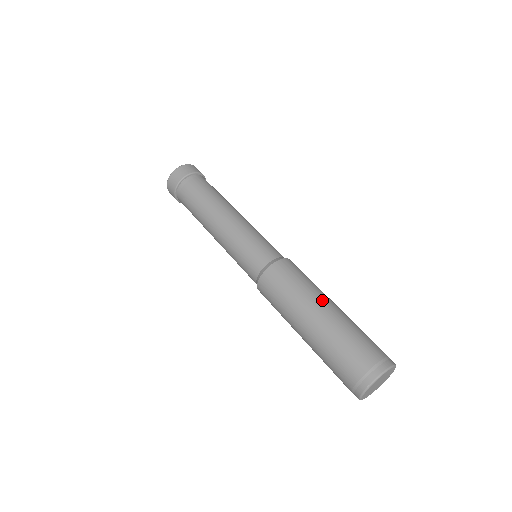
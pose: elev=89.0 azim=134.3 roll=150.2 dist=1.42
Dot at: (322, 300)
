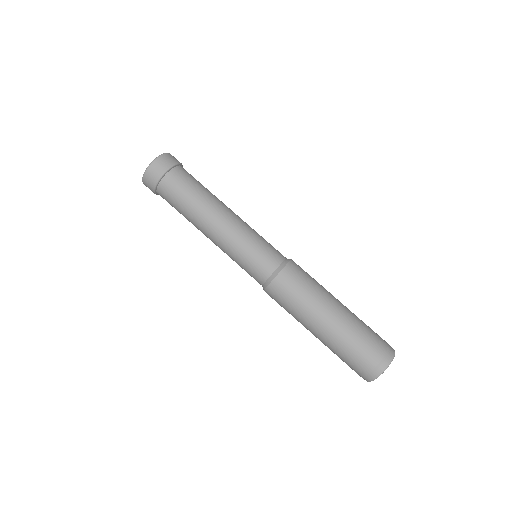
Dot at: (321, 315)
